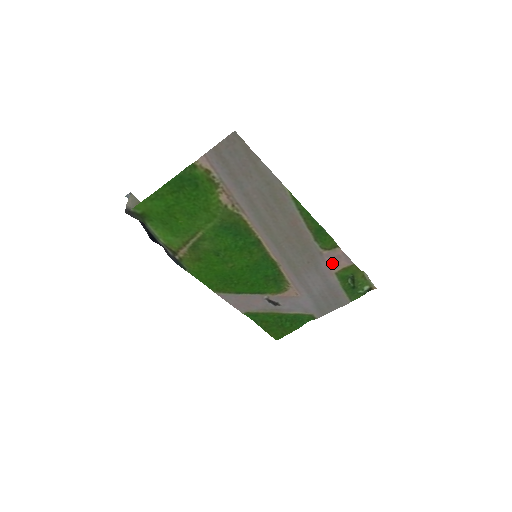
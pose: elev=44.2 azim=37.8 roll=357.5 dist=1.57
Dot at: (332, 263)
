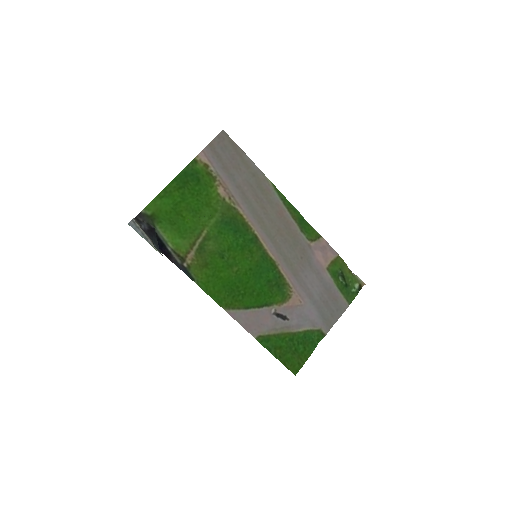
Dot at: (321, 257)
